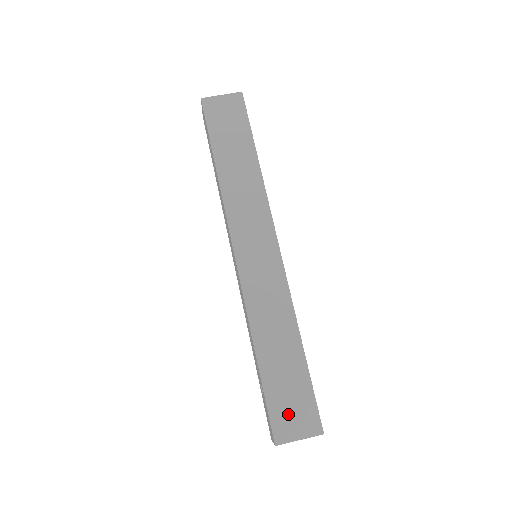
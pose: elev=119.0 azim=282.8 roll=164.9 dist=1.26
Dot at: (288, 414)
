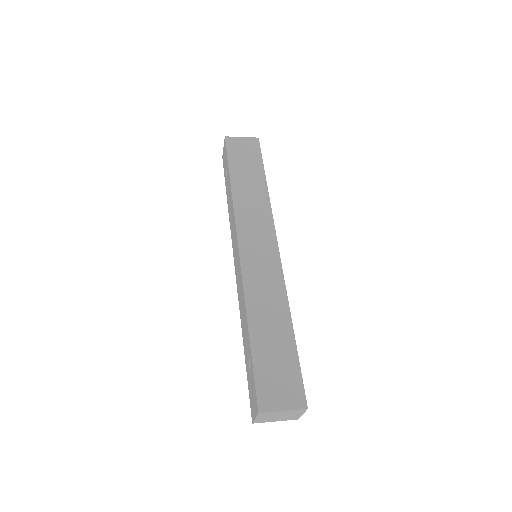
Dot at: (274, 385)
